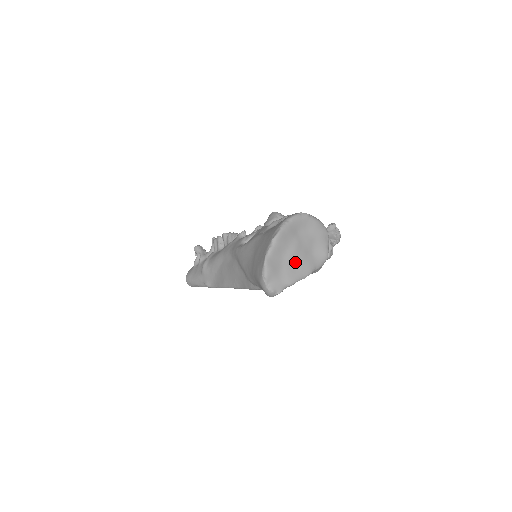
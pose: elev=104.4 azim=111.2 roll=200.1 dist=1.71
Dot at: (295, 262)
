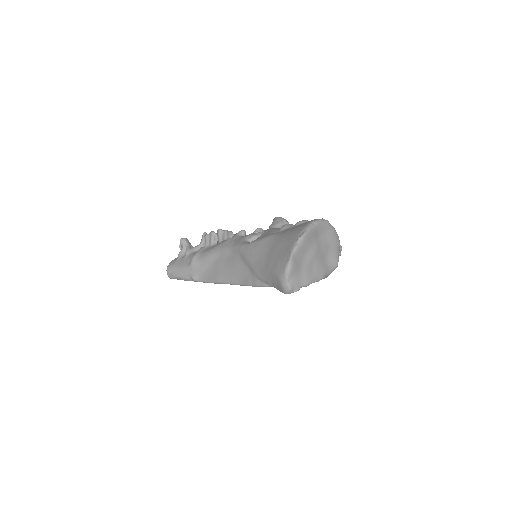
Dot at: (313, 264)
